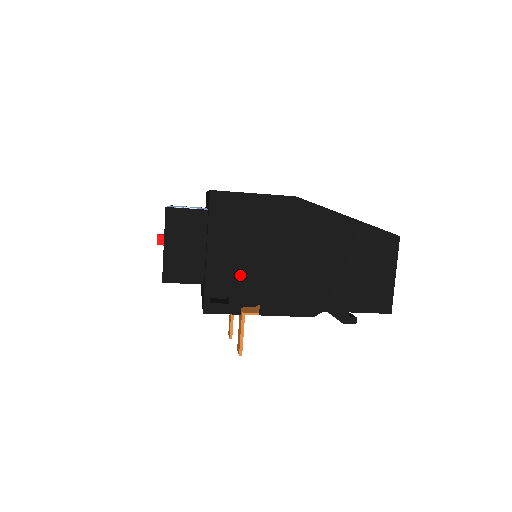
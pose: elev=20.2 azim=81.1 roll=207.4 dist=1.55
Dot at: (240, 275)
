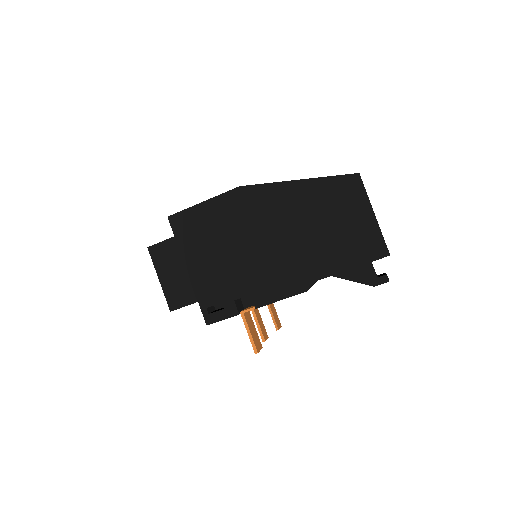
Dot at: (223, 279)
